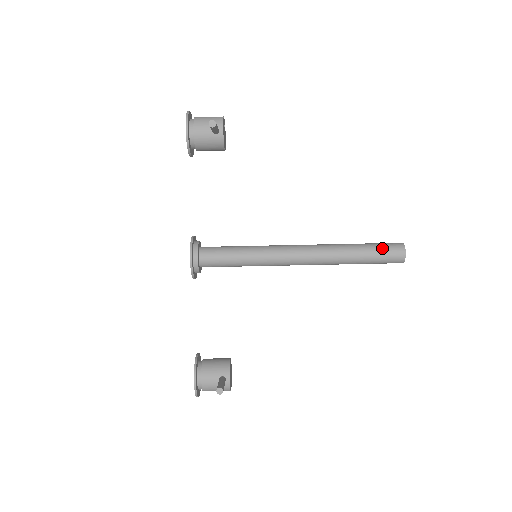
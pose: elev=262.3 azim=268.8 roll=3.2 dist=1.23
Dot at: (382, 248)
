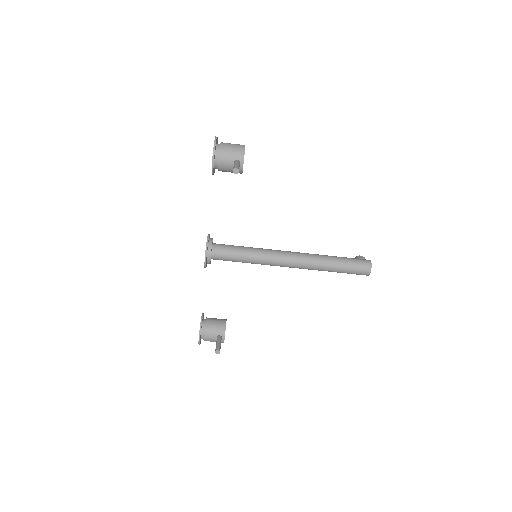
Dot at: (354, 265)
